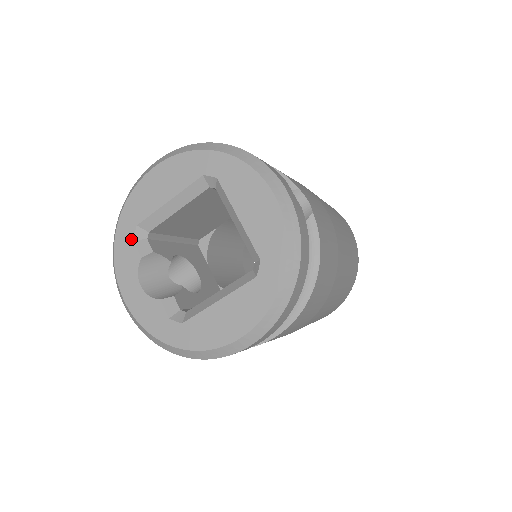
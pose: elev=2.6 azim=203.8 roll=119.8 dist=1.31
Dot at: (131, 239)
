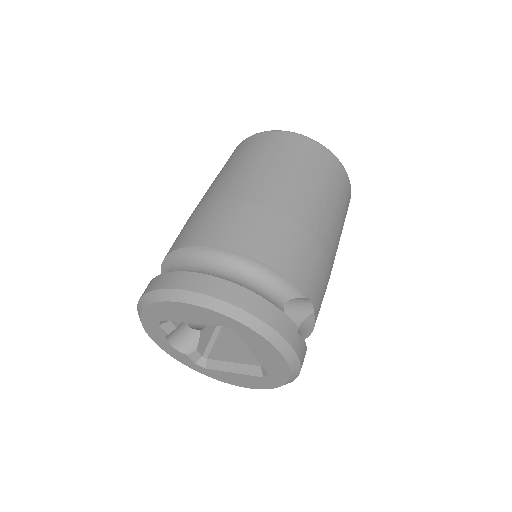
Dot at: (157, 324)
